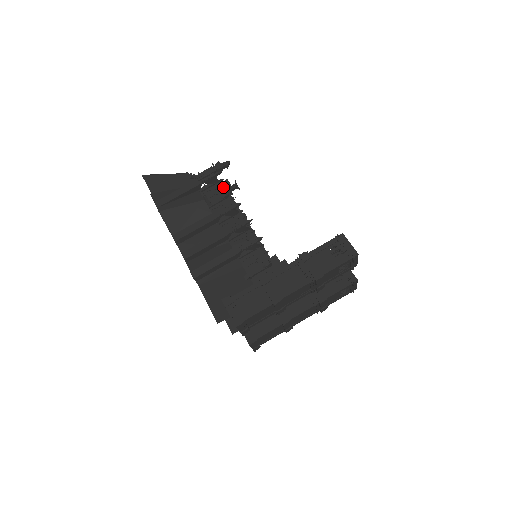
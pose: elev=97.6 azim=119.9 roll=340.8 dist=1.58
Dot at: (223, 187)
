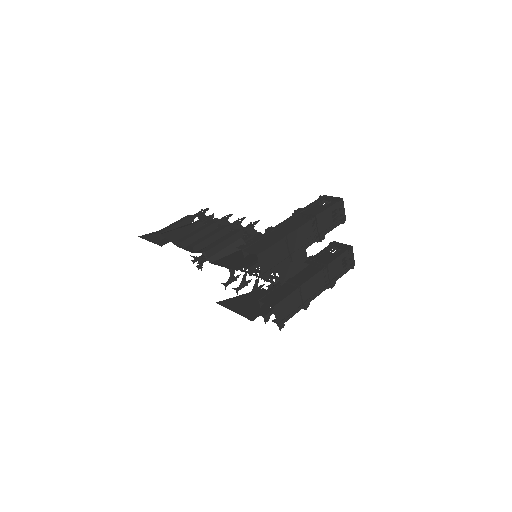
Dot at: (213, 220)
